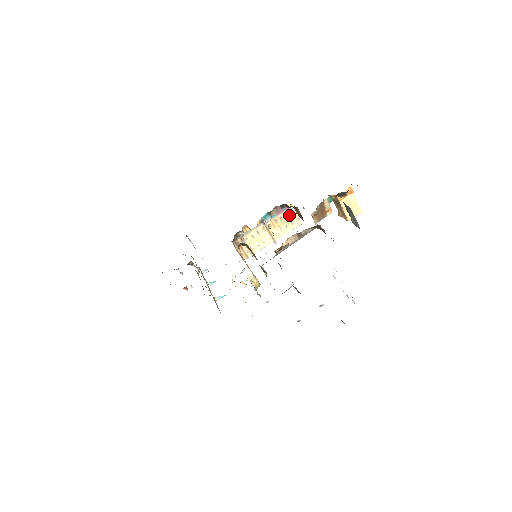
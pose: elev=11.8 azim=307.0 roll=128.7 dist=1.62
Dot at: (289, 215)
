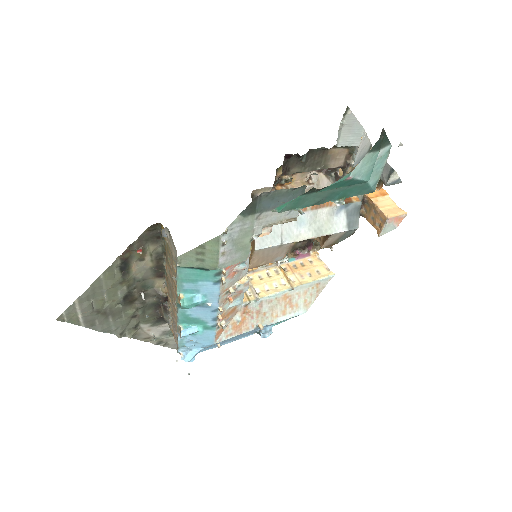
Dot at: (314, 263)
